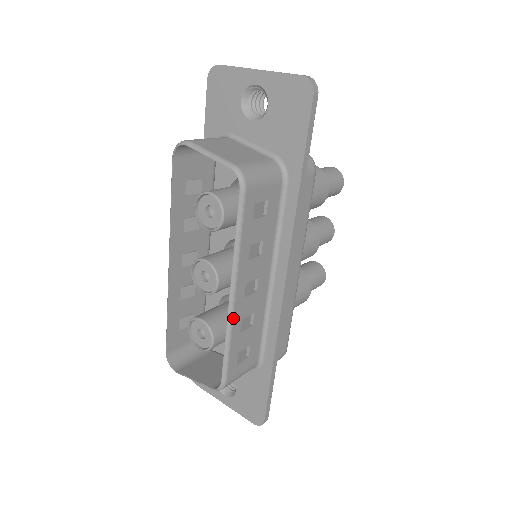
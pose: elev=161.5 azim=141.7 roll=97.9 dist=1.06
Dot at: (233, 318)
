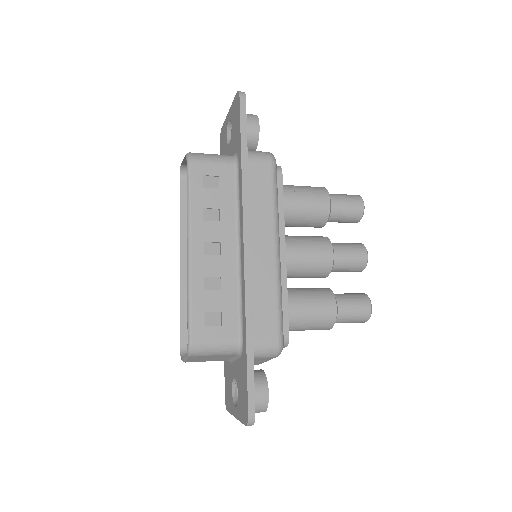
Dot at: (192, 270)
